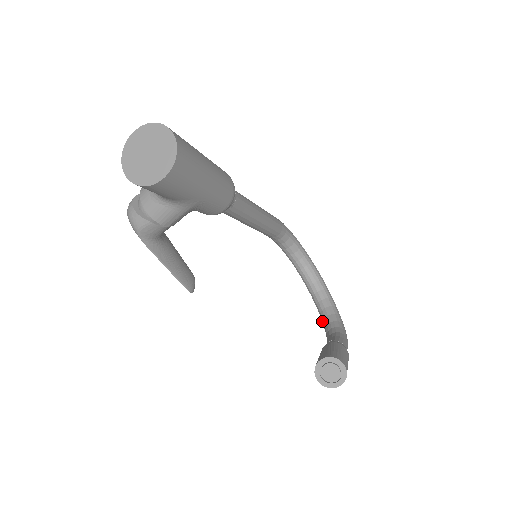
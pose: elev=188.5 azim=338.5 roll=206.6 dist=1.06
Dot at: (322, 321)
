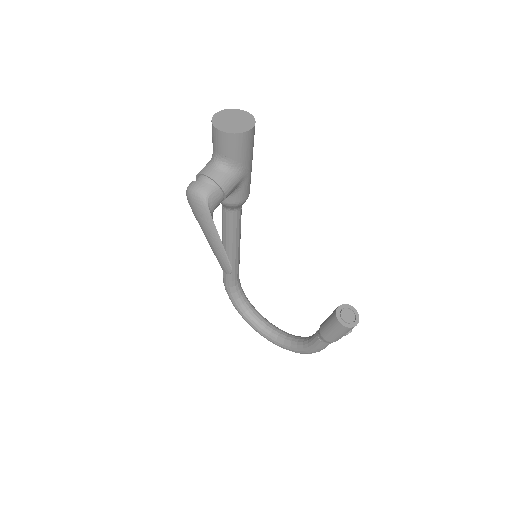
Dot at: (289, 346)
